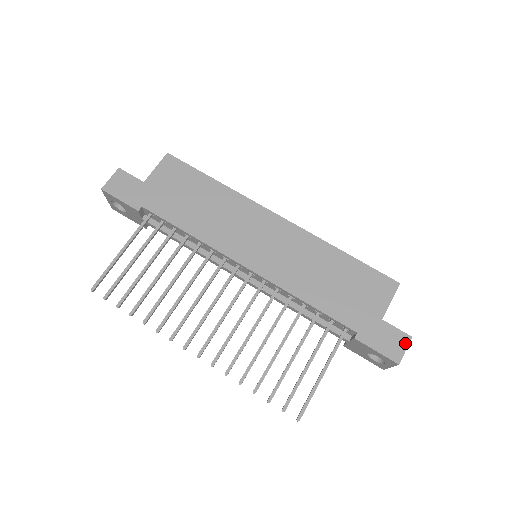
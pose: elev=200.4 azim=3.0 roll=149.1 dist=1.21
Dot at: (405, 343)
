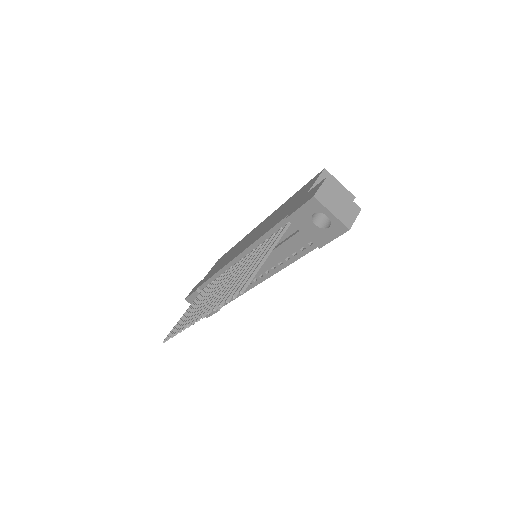
Dot at: (321, 184)
